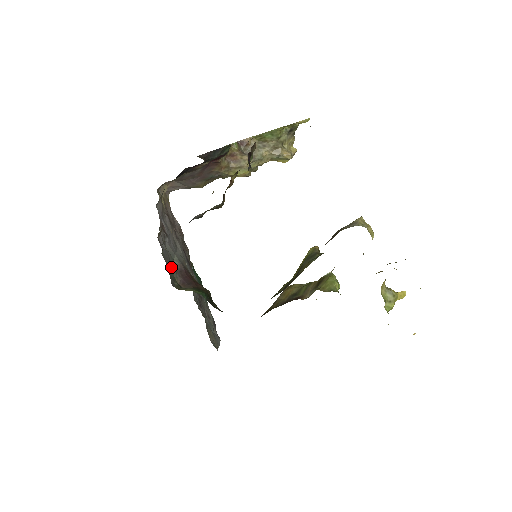
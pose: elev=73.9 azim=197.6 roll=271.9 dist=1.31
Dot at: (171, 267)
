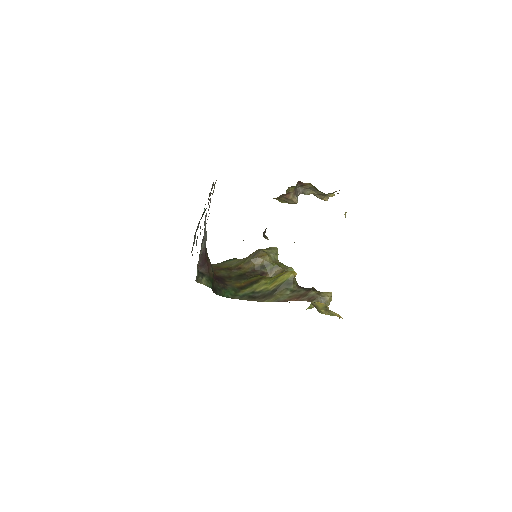
Dot at: occluded
